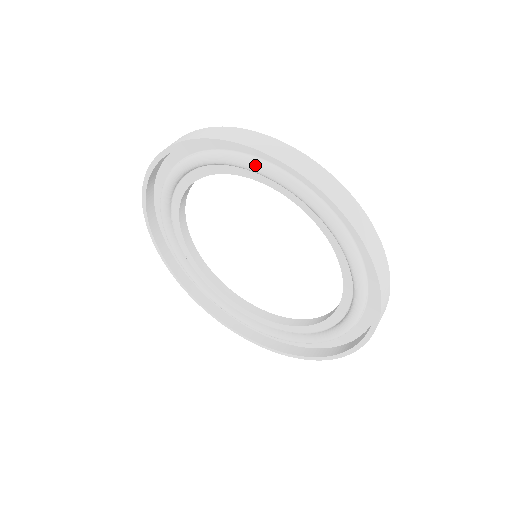
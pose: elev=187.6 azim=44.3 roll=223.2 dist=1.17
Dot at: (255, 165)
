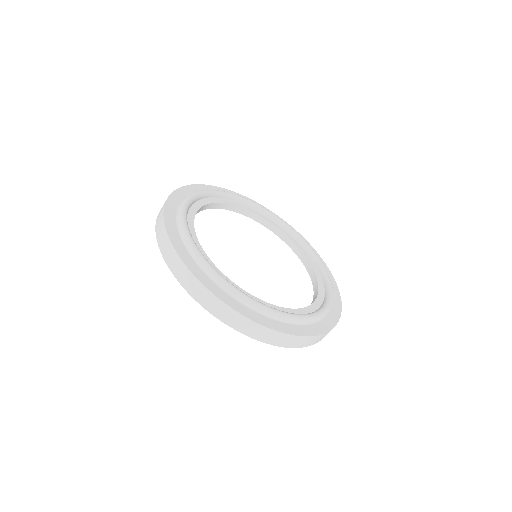
Dot at: occluded
